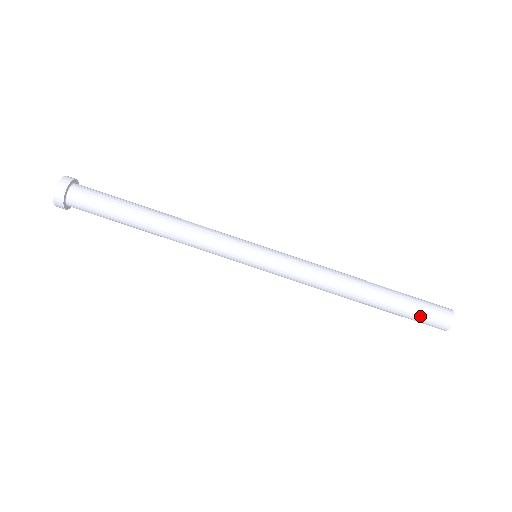
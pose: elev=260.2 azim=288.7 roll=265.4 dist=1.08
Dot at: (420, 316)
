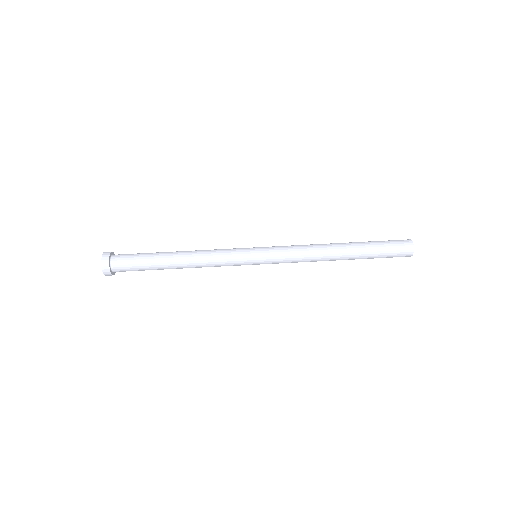
Dot at: (388, 248)
